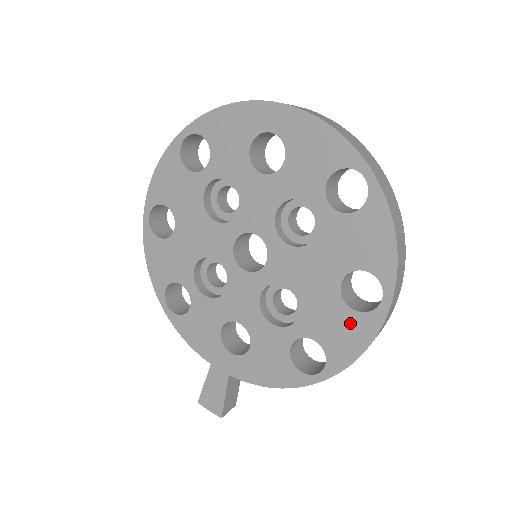
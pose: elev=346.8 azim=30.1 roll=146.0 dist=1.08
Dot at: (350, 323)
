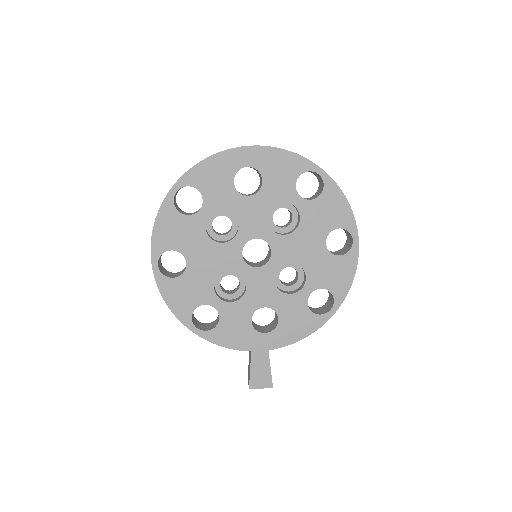
Dot at: (340, 265)
